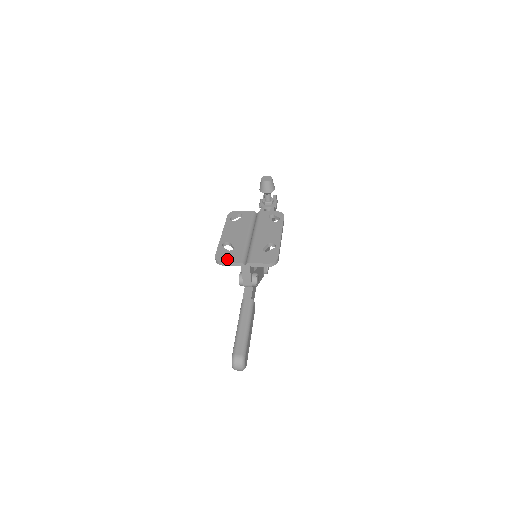
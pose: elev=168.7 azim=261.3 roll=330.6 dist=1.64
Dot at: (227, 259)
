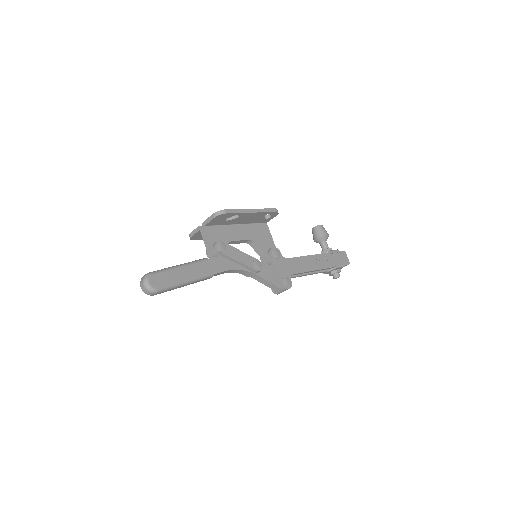
Dot at: occluded
